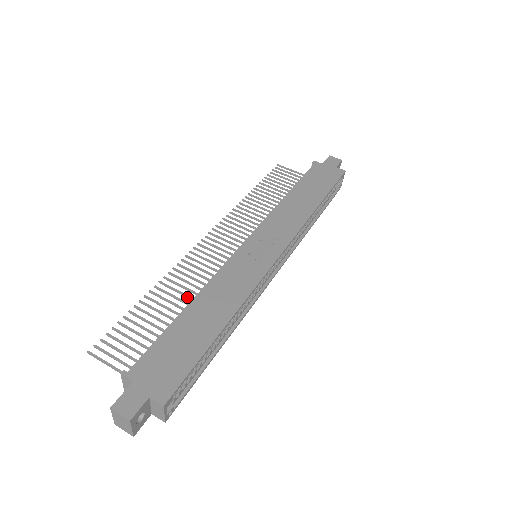
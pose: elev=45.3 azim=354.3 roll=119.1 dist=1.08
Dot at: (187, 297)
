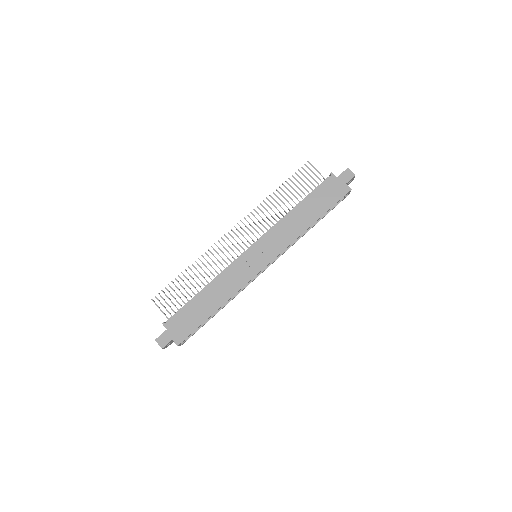
Dot at: (208, 276)
